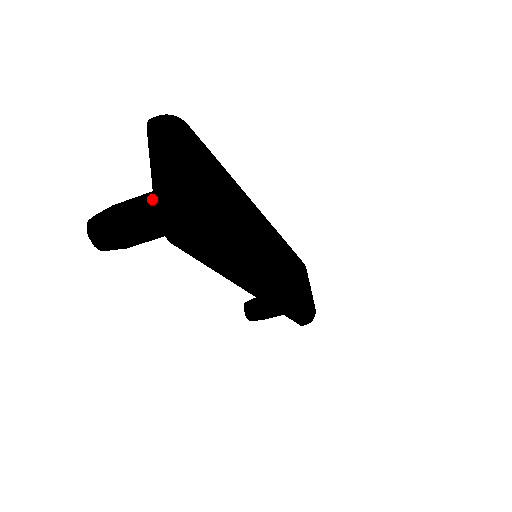
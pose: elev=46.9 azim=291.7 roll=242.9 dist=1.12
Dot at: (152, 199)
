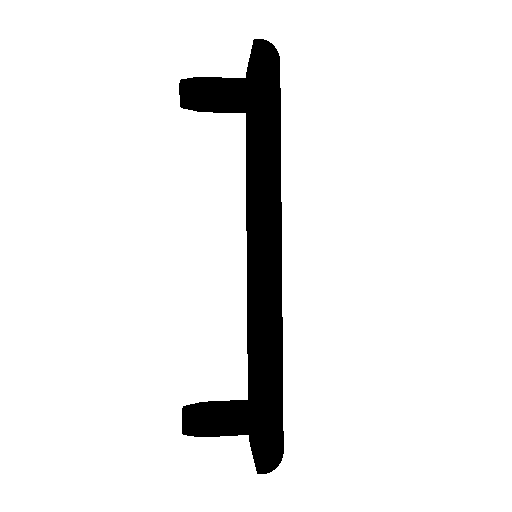
Dot at: occluded
